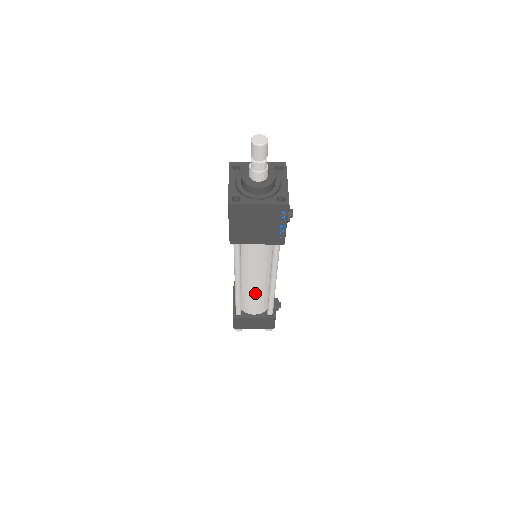
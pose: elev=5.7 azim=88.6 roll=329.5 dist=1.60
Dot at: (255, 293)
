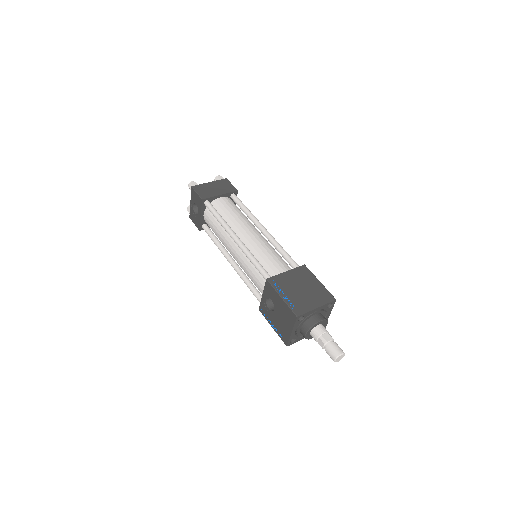
Dot at: occluded
